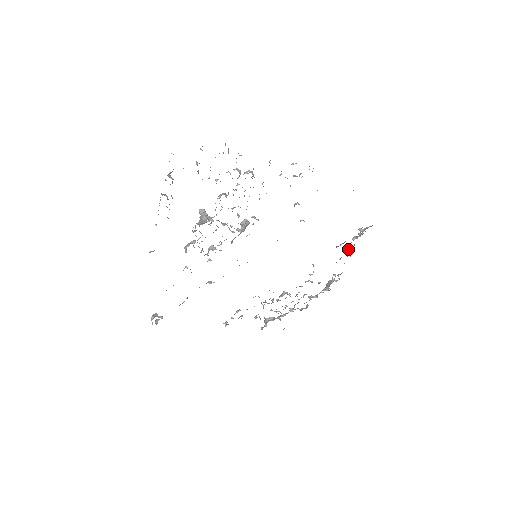
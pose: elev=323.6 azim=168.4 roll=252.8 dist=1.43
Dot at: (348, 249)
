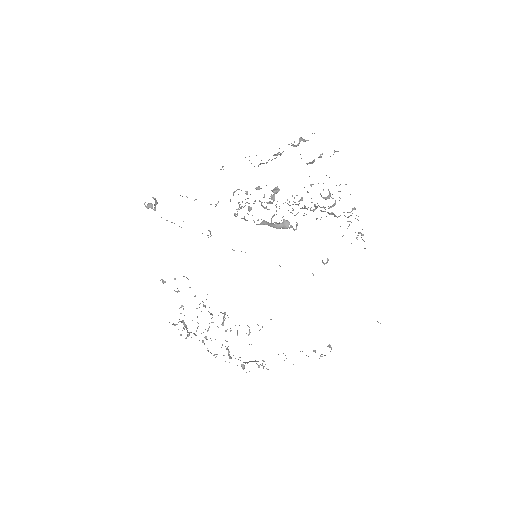
Dot at: (302, 351)
